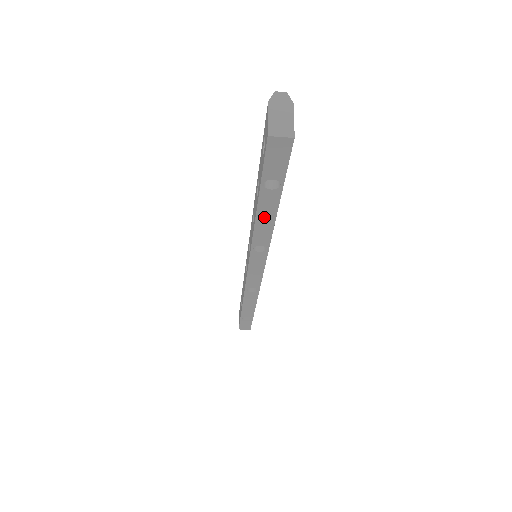
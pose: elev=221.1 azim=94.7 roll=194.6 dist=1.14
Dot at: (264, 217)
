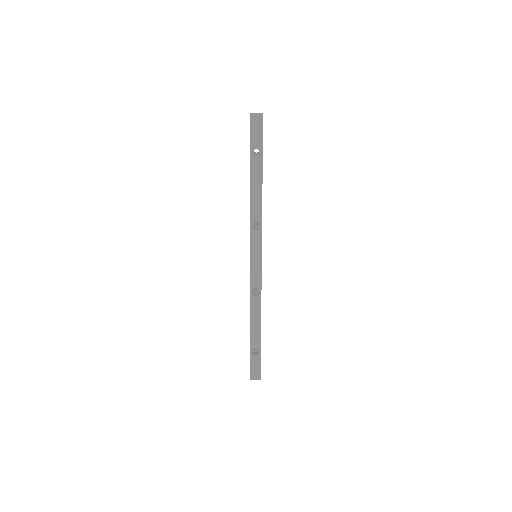
Dot at: (255, 186)
